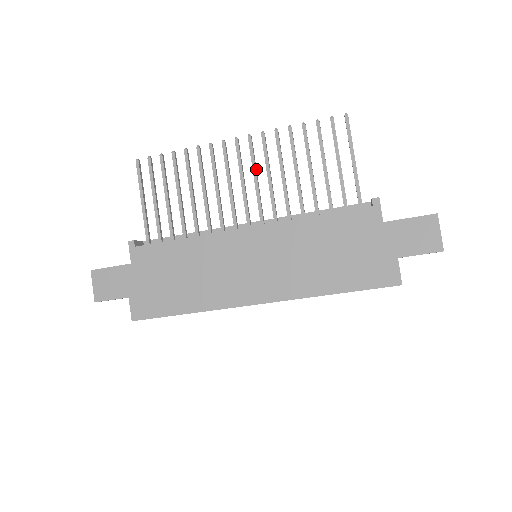
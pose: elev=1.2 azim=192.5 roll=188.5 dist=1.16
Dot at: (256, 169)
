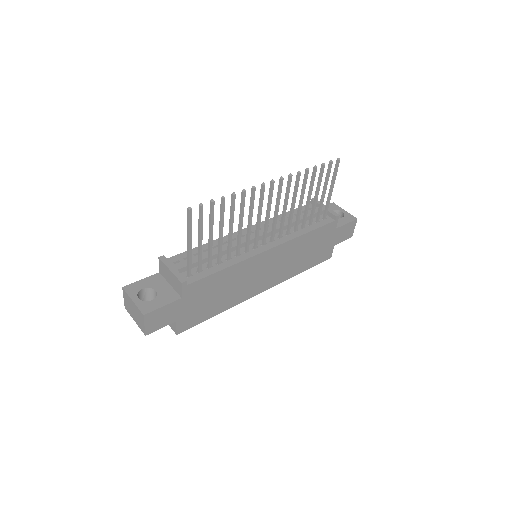
Dot at: (278, 202)
